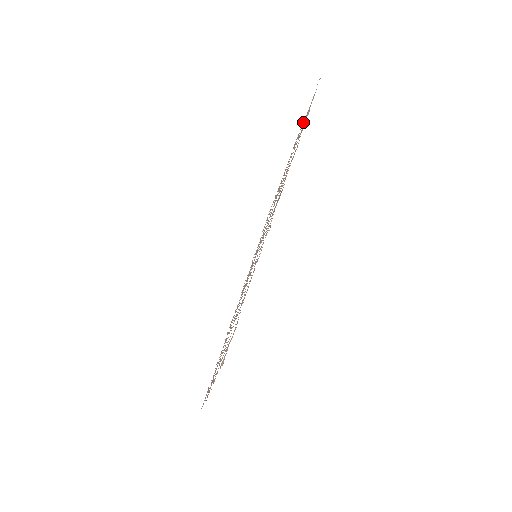
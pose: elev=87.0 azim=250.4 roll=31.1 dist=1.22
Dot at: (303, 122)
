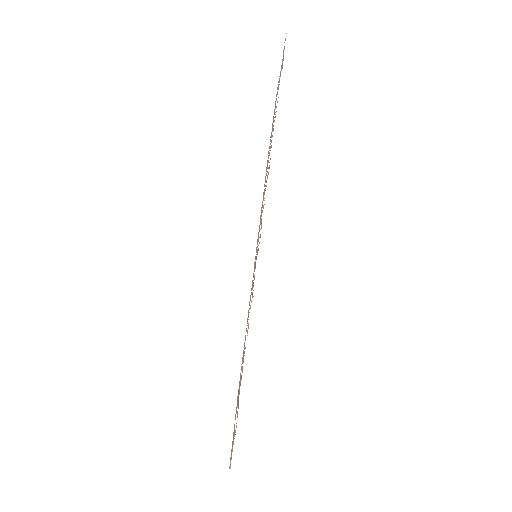
Dot at: (279, 76)
